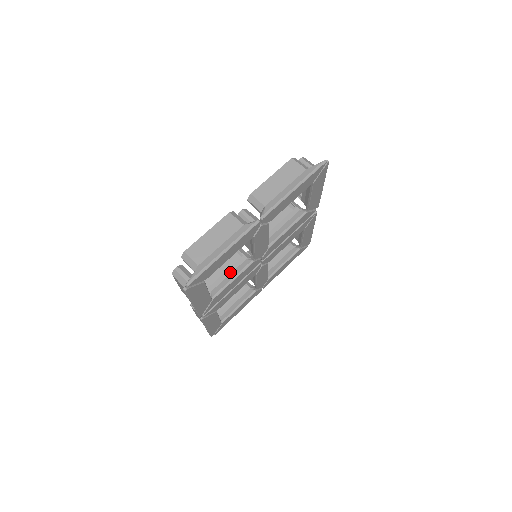
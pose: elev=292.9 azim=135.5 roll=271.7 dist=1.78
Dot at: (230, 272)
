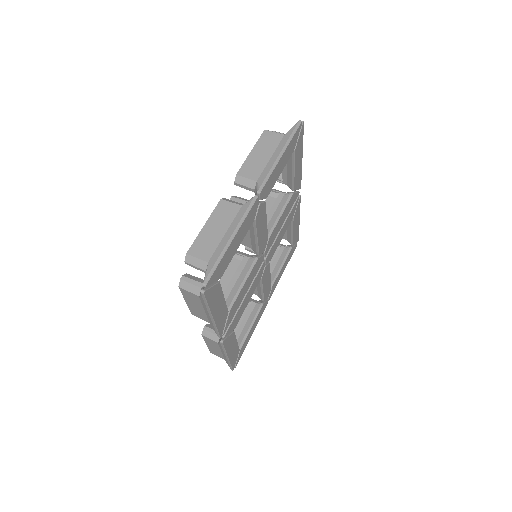
Dot at: (236, 277)
